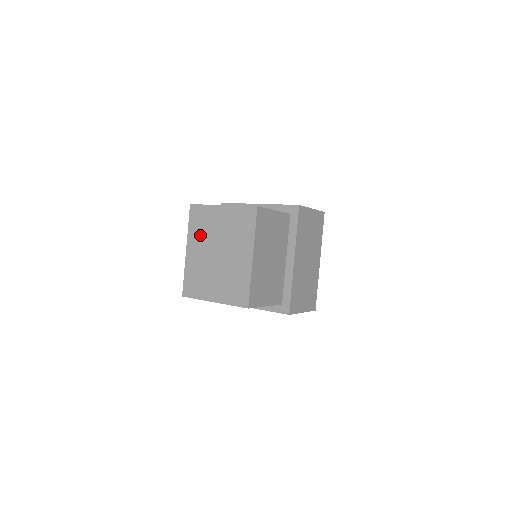
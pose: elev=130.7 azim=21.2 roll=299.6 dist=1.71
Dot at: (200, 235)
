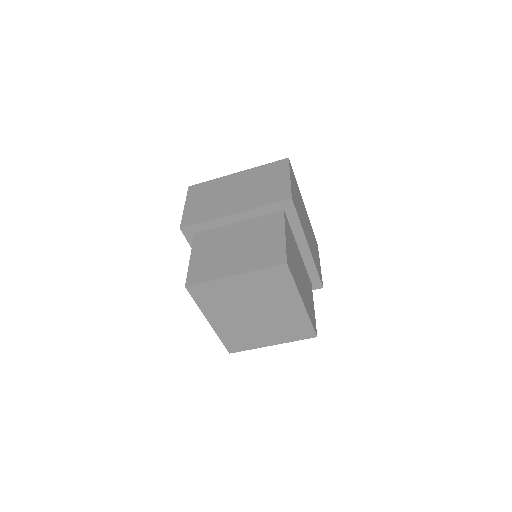
Dot at: (220, 307)
